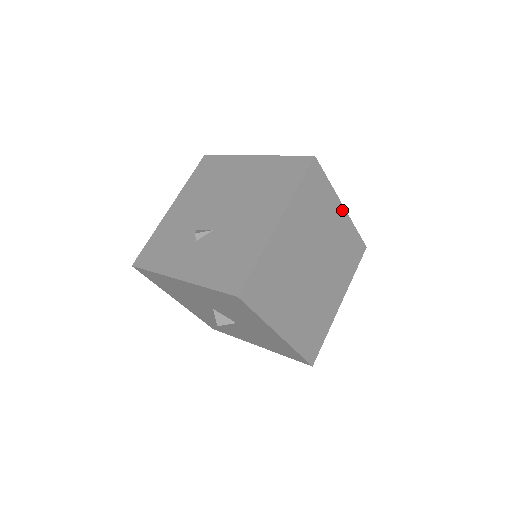
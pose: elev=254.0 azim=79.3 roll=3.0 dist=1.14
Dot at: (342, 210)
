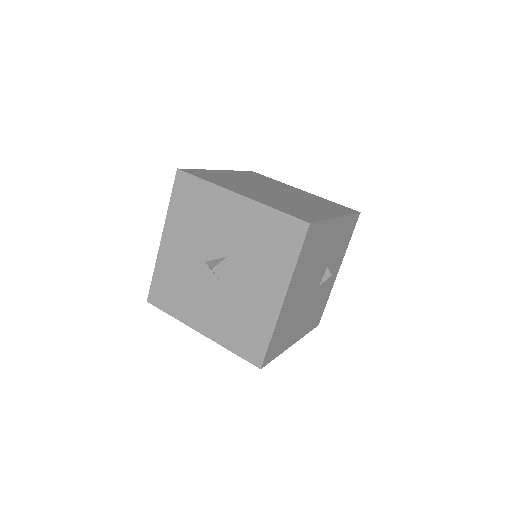
Dot at: (302, 191)
